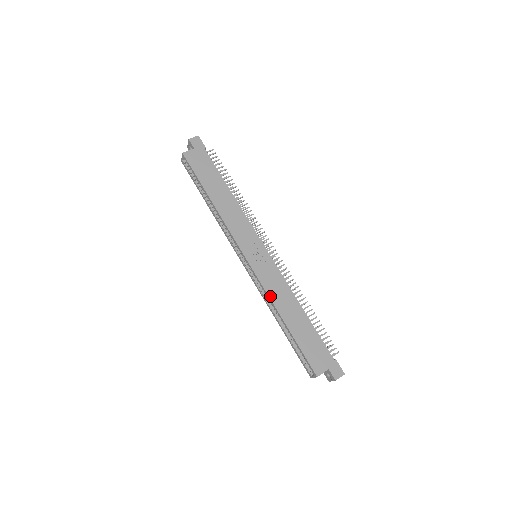
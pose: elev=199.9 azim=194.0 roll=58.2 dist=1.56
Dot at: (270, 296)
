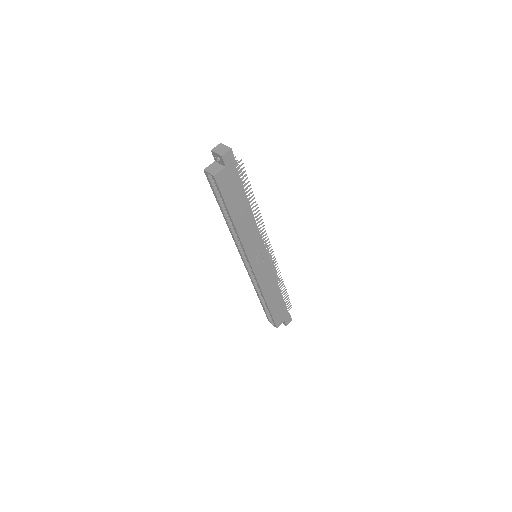
Dot at: (262, 289)
